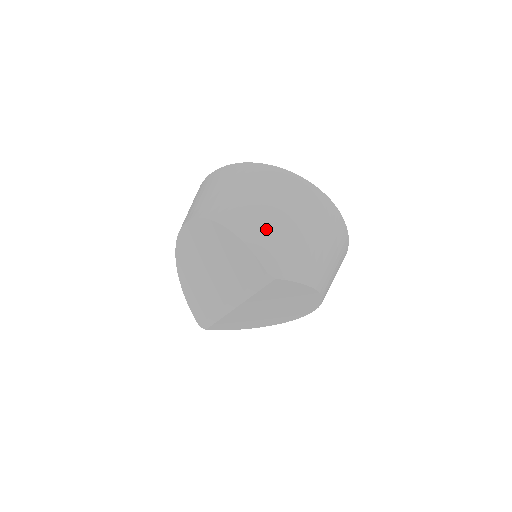
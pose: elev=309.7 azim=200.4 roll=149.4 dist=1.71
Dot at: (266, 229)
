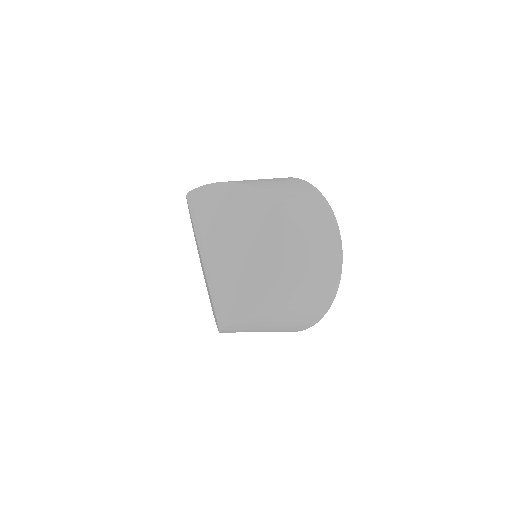
Dot at: occluded
